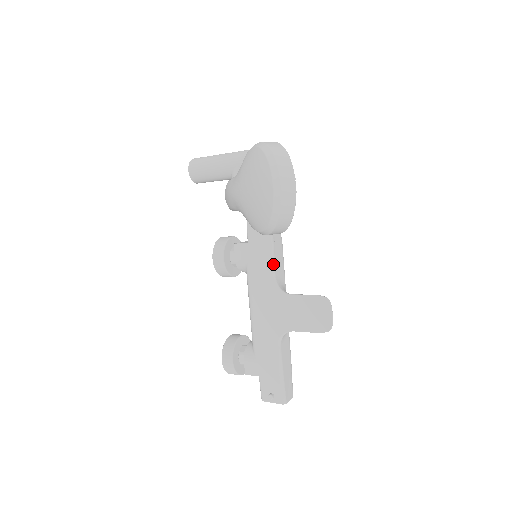
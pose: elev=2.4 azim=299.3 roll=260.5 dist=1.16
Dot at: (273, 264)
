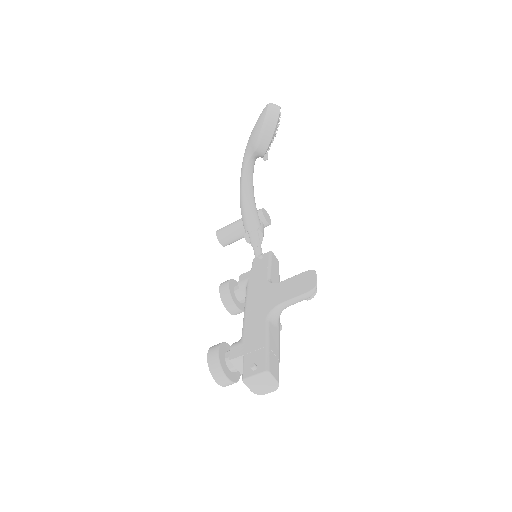
Dot at: (269, 273)
